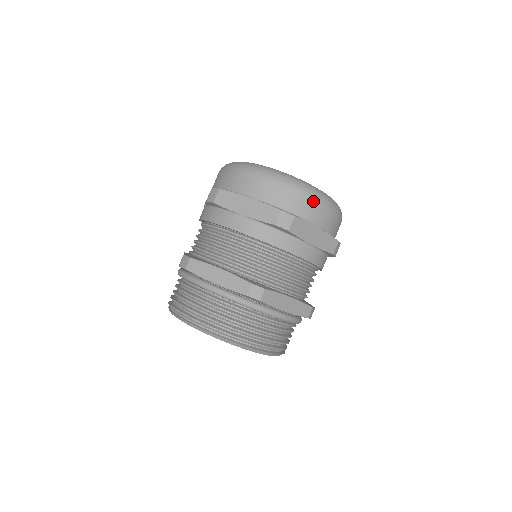
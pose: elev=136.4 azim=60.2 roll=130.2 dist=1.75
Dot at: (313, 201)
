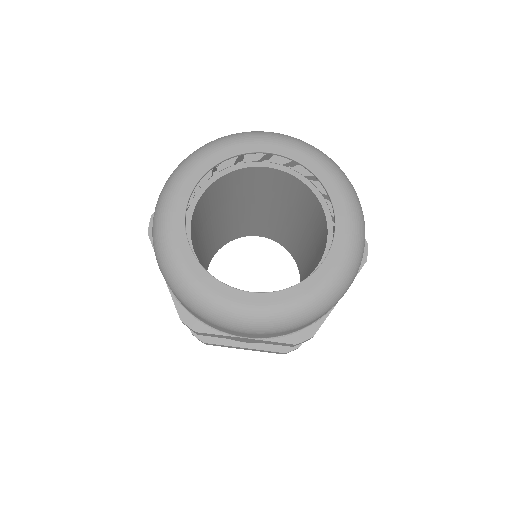
Dot at: (329, 309)
